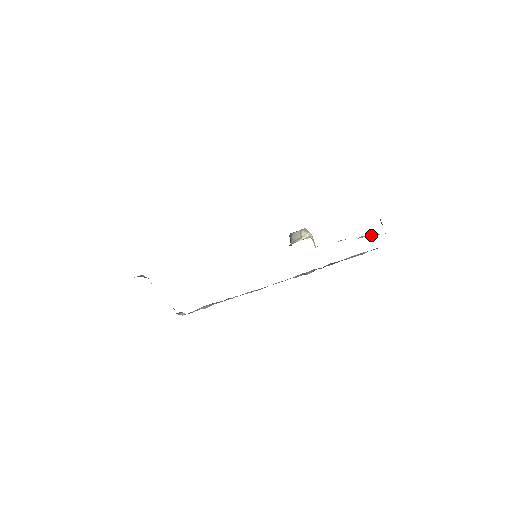
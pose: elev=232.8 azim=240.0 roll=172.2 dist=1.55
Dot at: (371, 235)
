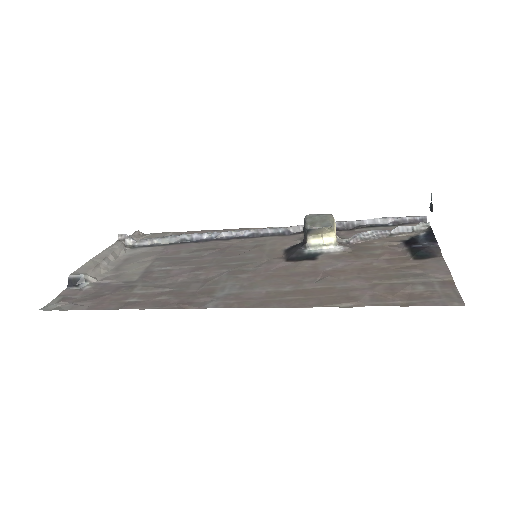
Dot at: (411, 229)
